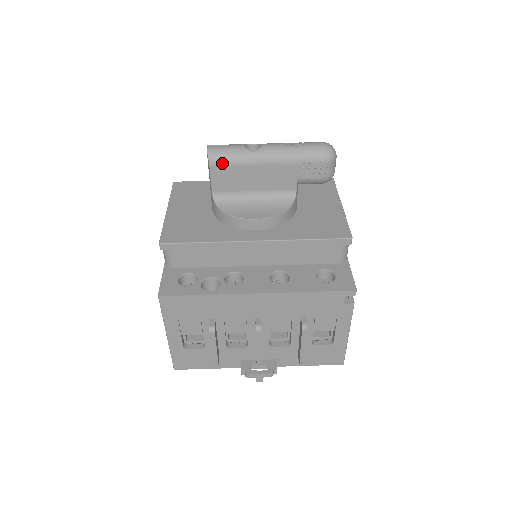
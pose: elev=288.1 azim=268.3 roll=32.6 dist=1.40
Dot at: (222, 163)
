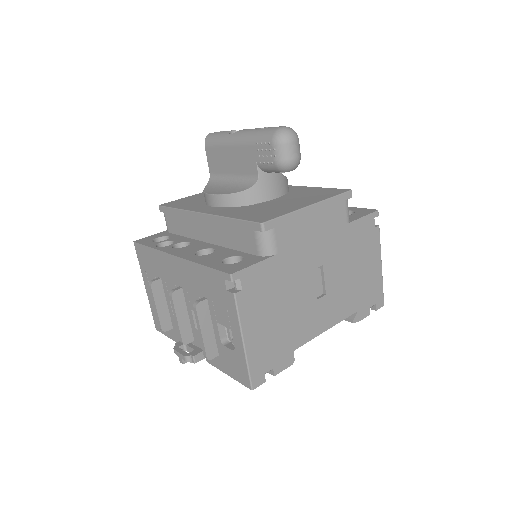
Dot at: (211, 144)
